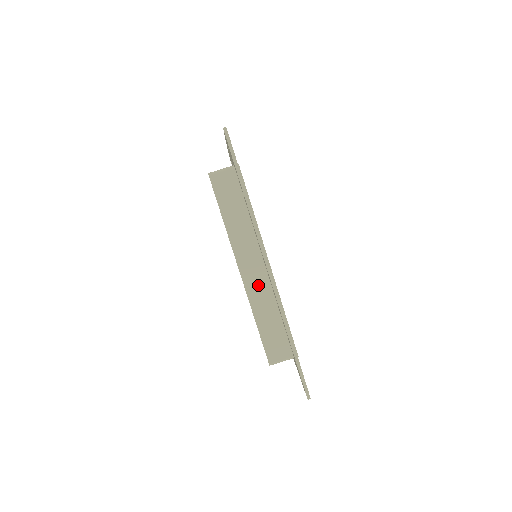
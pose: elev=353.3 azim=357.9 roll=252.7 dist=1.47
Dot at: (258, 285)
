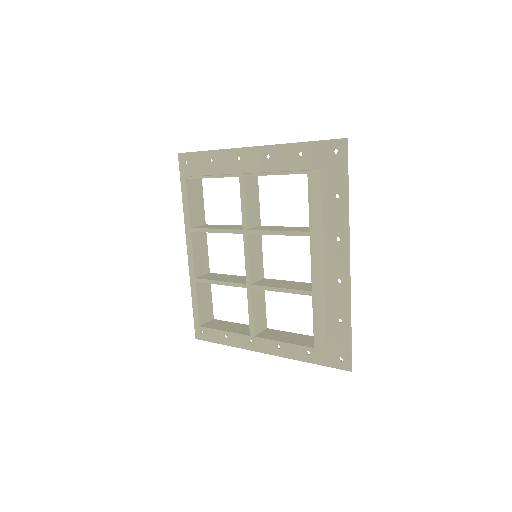
Dot at: (319, 277)
